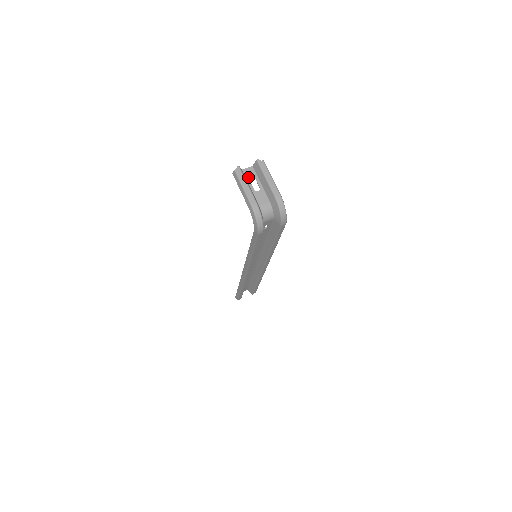
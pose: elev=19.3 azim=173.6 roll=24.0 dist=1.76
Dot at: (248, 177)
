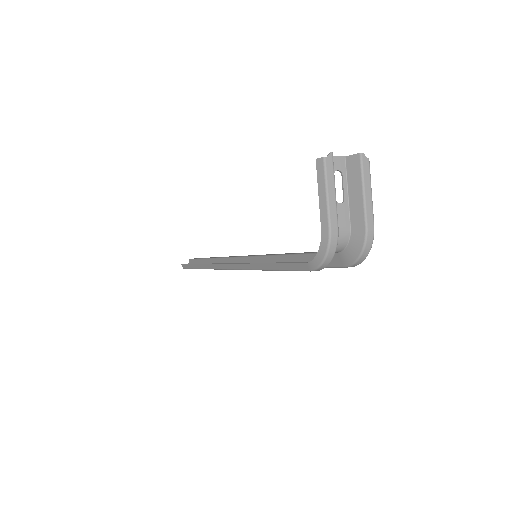
Dot at: occluded
